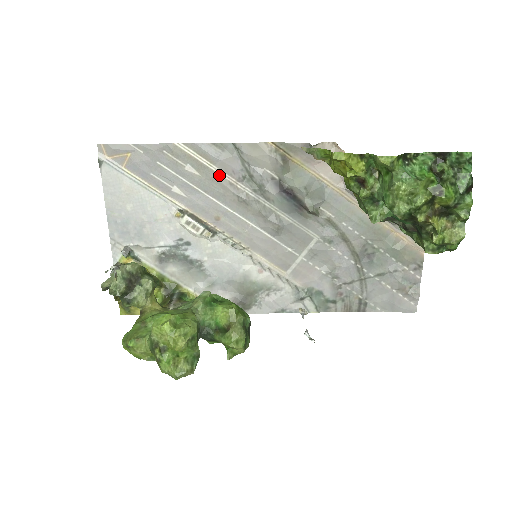
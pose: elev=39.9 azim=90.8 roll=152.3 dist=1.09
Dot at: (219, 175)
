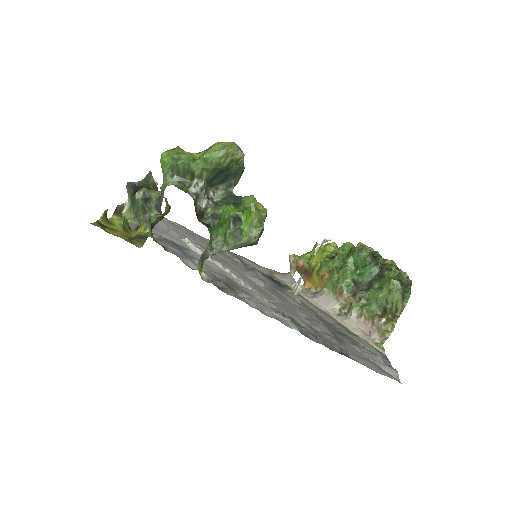
Dot at: (224, 253)
